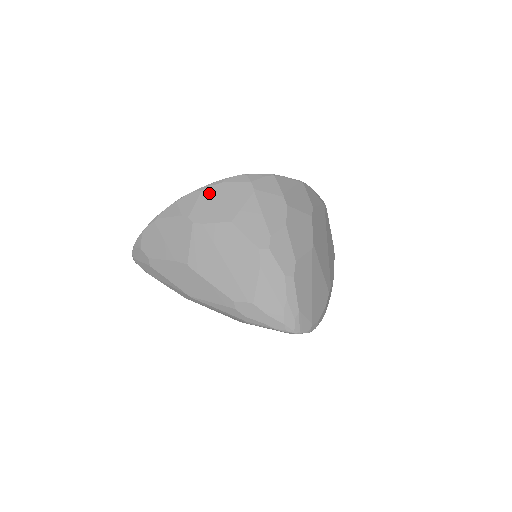
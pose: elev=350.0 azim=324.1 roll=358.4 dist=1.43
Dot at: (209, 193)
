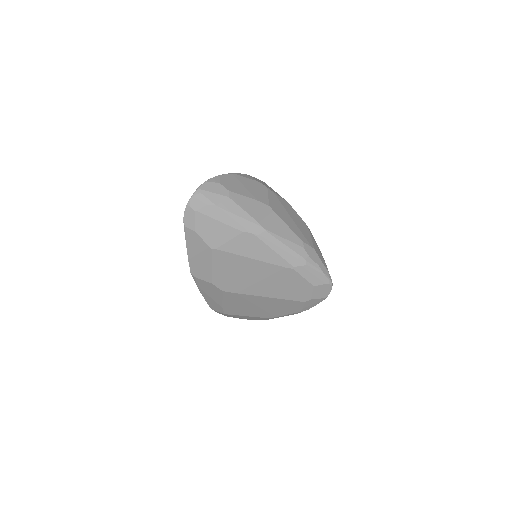
Dot at: (266, 184)
